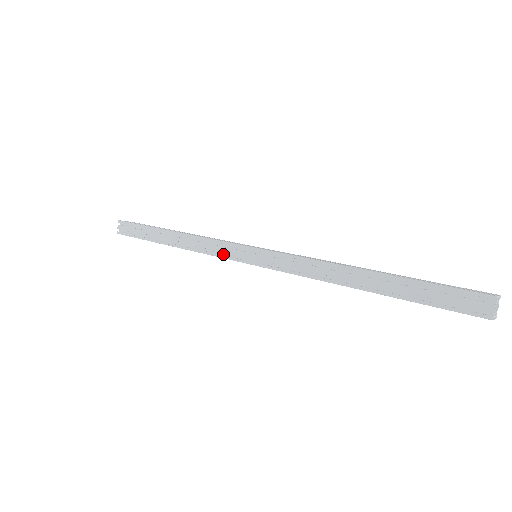
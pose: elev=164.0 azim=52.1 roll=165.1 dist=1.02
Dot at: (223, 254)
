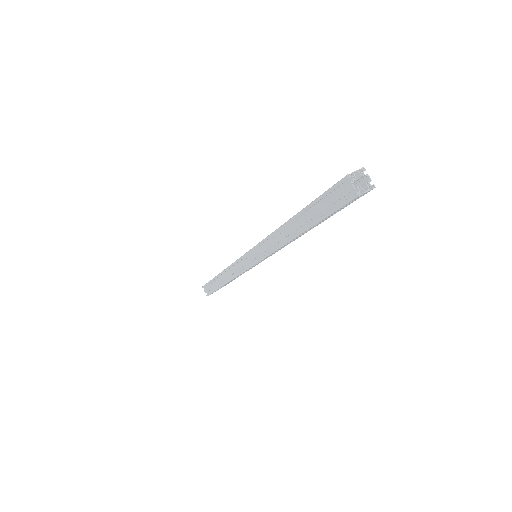
Dot at: (243, 269)
